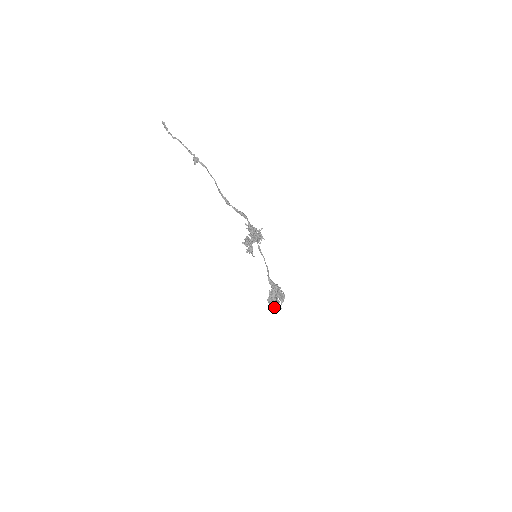
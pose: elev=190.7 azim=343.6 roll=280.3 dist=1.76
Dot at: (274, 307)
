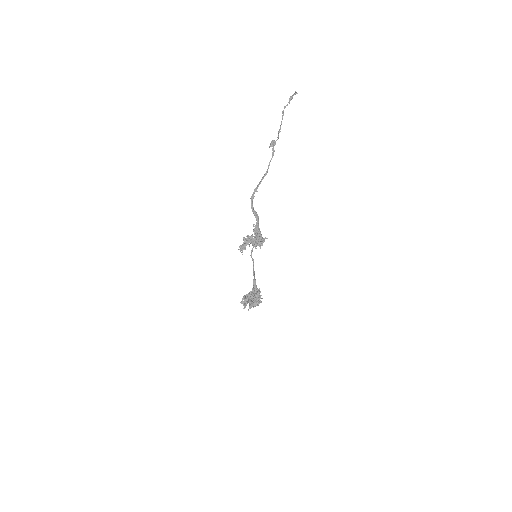
Dot at: (244, 305)
